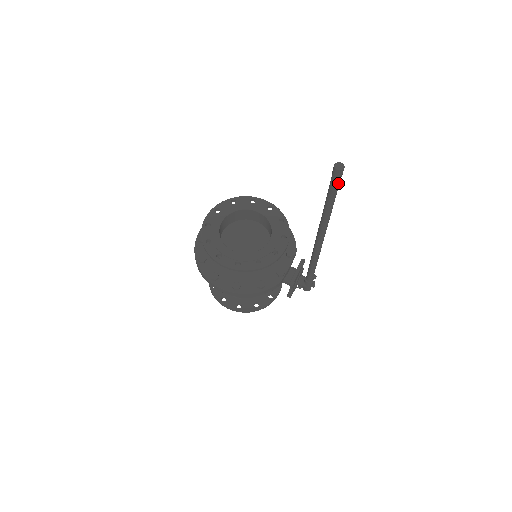
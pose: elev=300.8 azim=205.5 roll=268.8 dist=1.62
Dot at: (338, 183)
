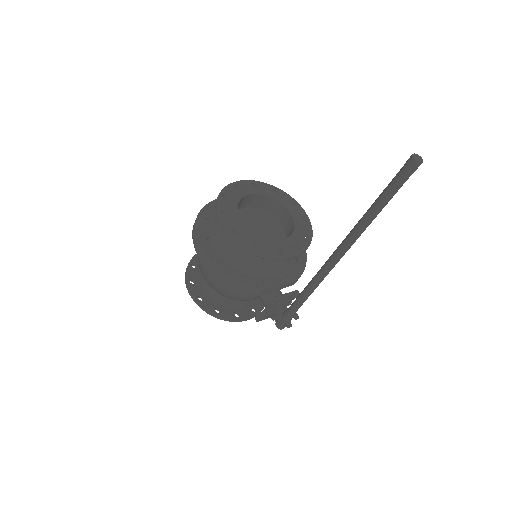
Dot at: (403, 180)
